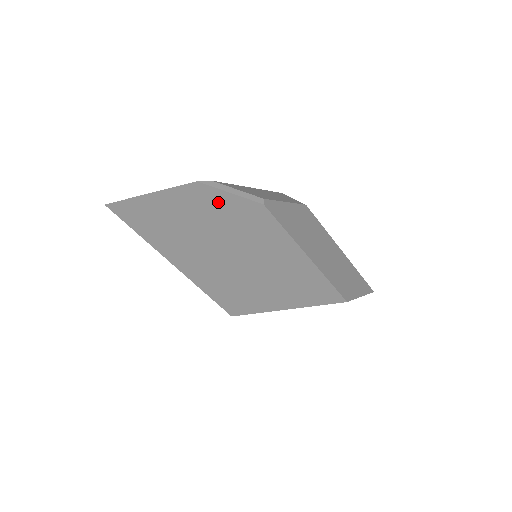
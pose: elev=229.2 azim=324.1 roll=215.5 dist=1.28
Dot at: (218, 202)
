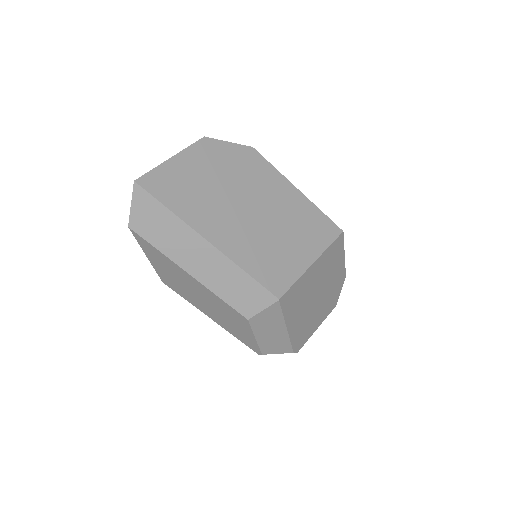
Dot at: (224, 153)
